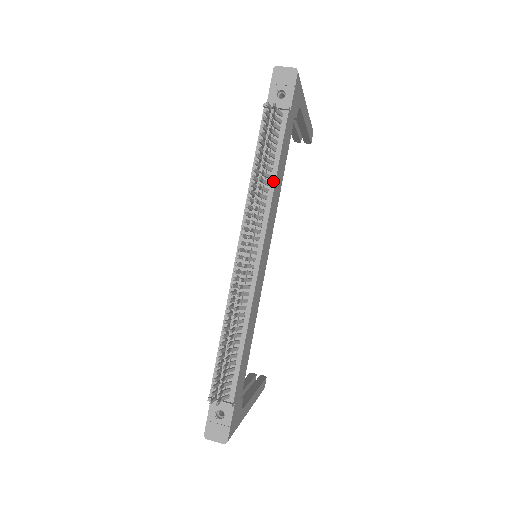
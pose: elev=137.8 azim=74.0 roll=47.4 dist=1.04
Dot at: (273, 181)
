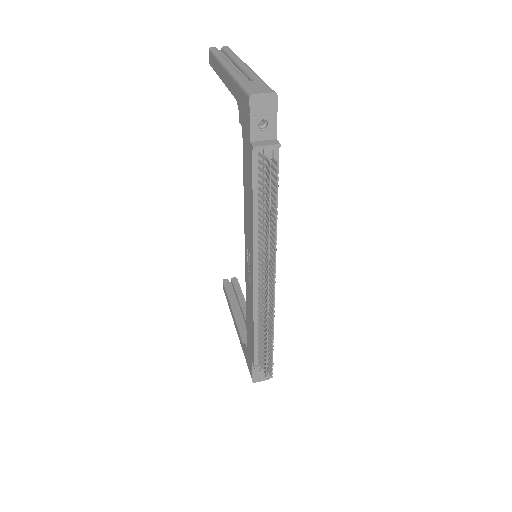
Dot at: (275, 214)
